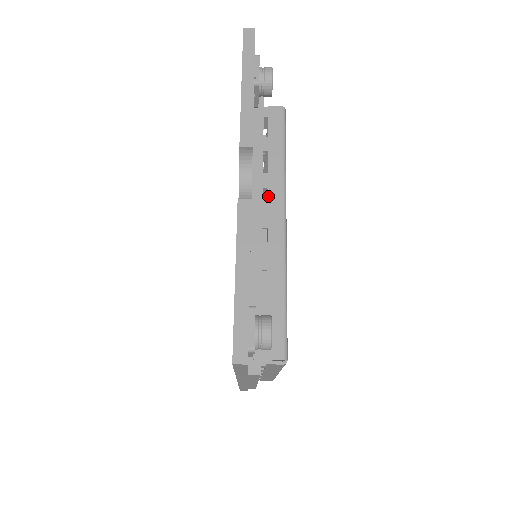
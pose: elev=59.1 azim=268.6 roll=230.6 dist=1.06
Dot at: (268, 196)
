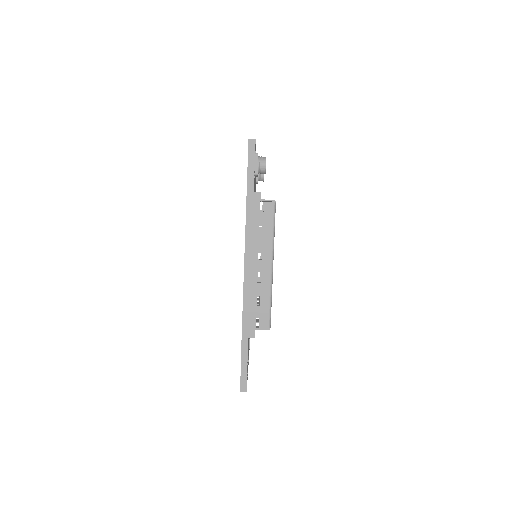
Dot at: occluded
